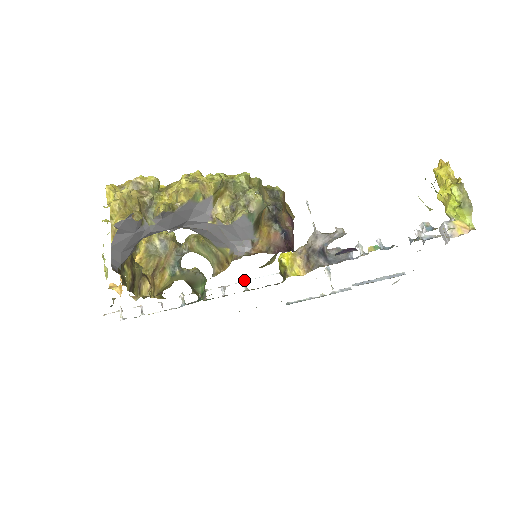
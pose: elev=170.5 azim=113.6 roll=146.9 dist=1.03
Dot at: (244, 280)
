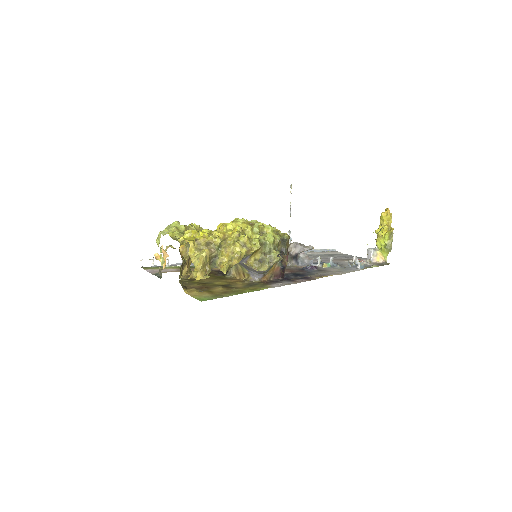
Dot at: occluded
